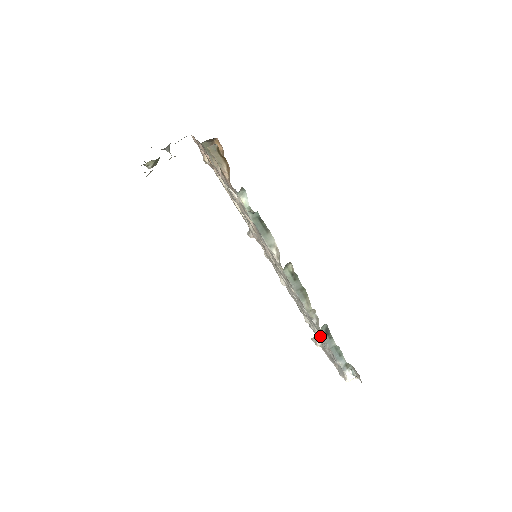
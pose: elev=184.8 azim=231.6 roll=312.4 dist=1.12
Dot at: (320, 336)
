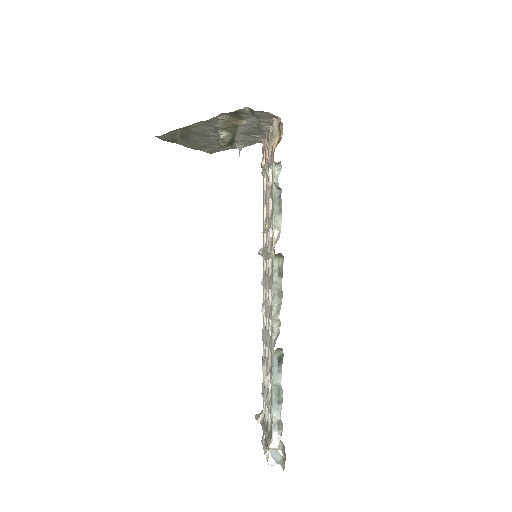
Dot at: (270, 372)
